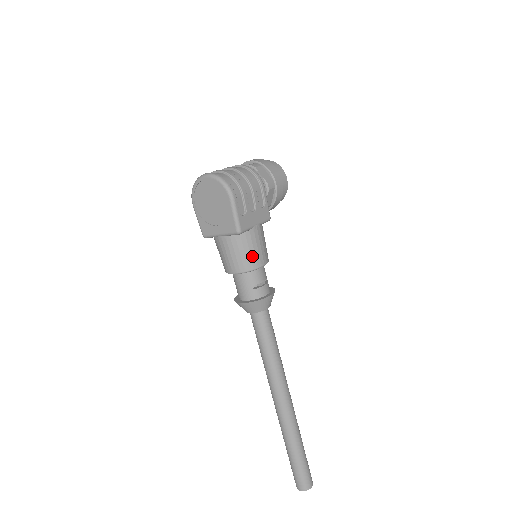
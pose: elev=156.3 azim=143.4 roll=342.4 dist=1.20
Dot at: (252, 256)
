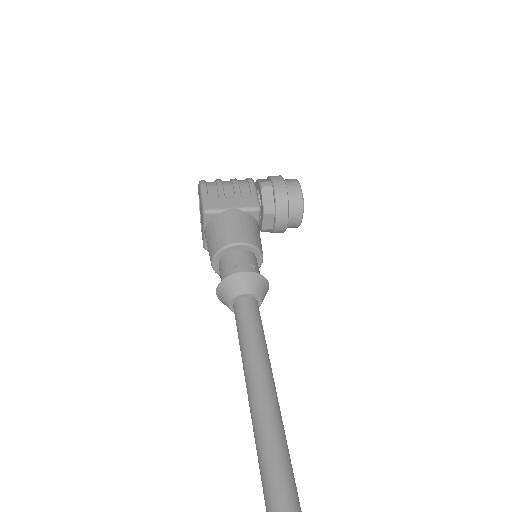
Dot at: (223, 235)
